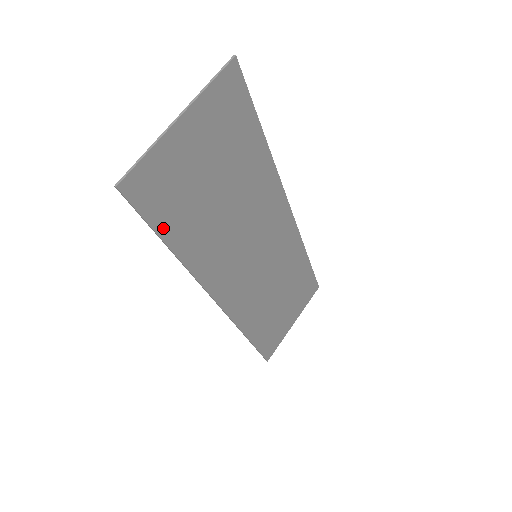
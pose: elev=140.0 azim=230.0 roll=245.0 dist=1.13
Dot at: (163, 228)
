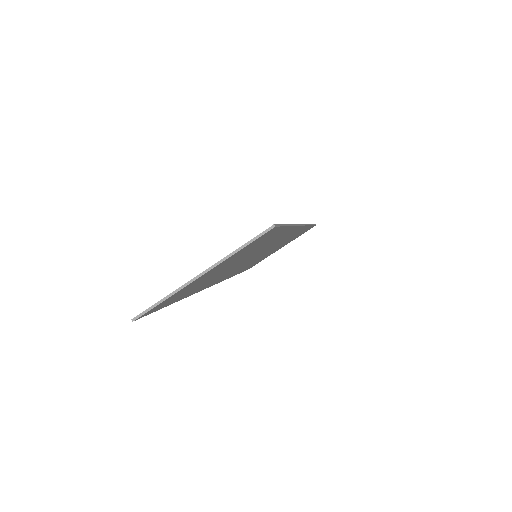
Dot at: (170, 303)
